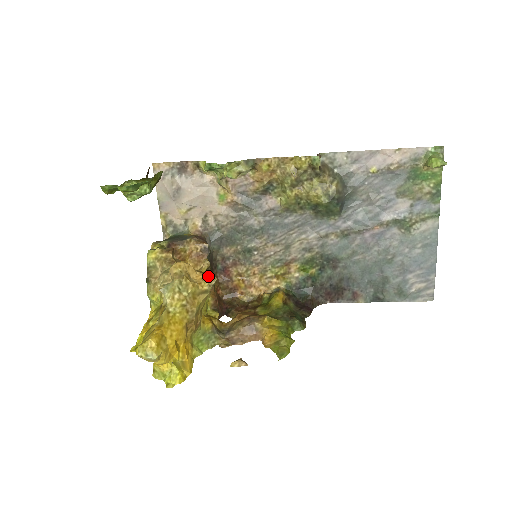
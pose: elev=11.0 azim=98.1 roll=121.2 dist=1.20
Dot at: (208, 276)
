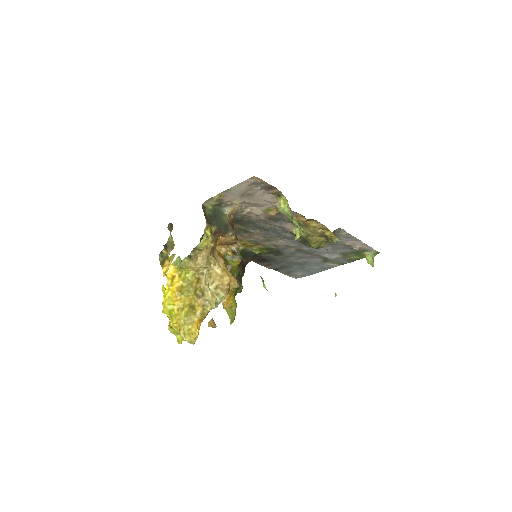
Dot at: (234, 281)
